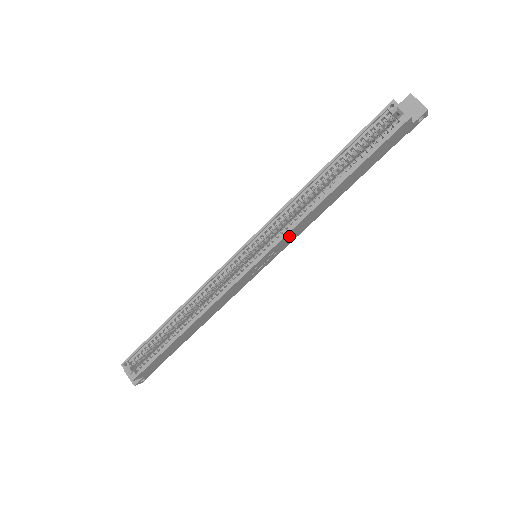
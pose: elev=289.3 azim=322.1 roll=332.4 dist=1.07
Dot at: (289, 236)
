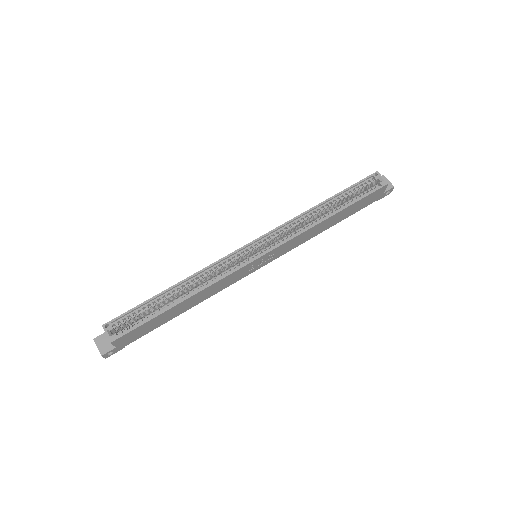
Dot at: (289, 244)
